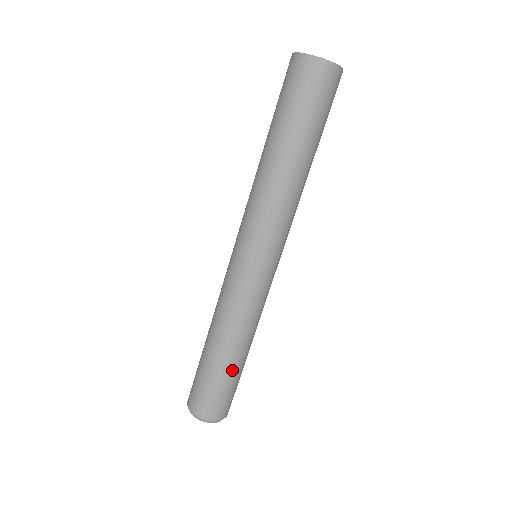
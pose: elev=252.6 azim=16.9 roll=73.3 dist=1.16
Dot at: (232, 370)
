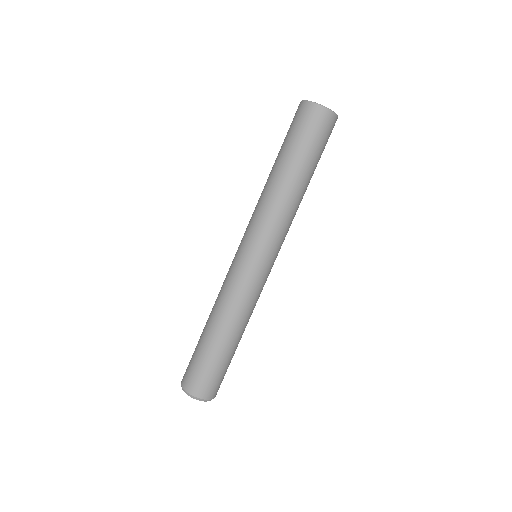
Dot at: (227, 352)
